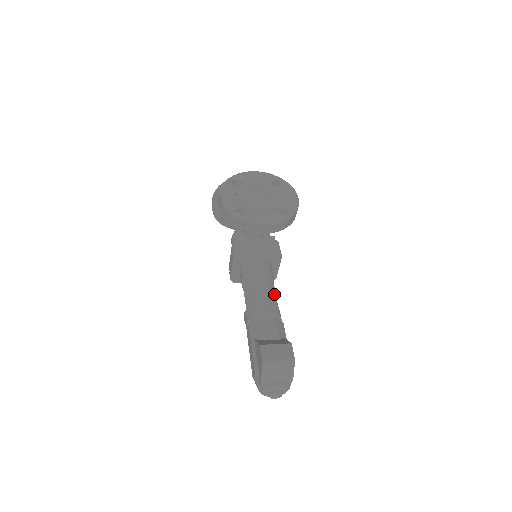
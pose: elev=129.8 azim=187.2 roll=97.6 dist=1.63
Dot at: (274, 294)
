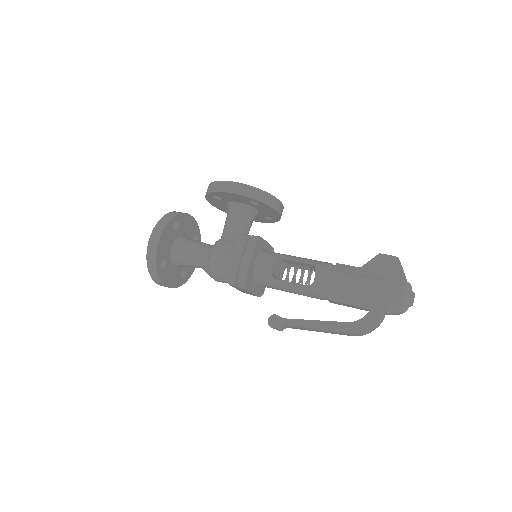
Dot at: occluded
